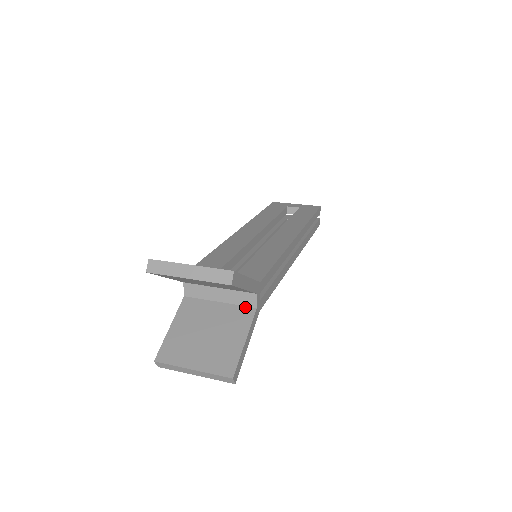
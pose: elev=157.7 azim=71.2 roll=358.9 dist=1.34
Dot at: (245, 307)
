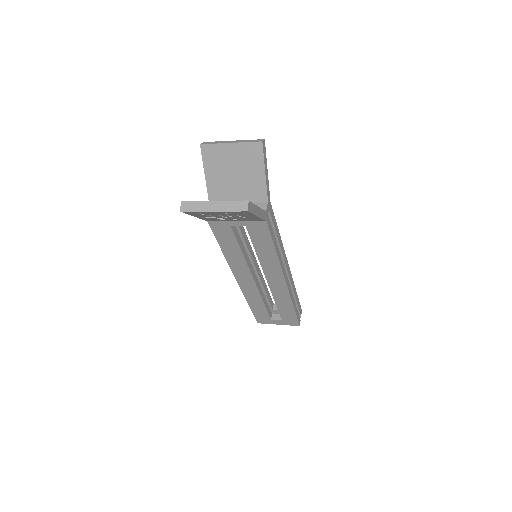
Dot at: occluded
